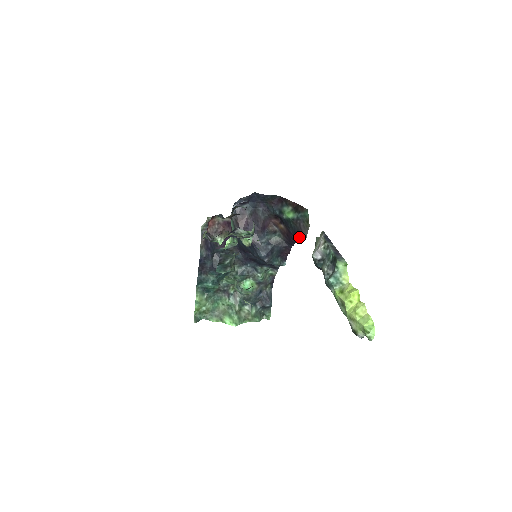
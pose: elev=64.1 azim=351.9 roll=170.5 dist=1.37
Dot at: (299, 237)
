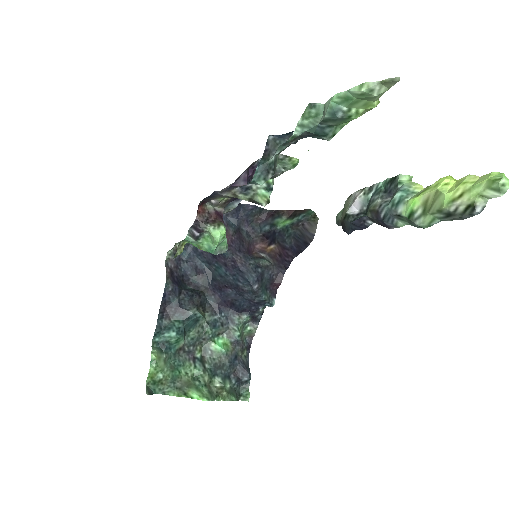
Dot at: (303, 241)
